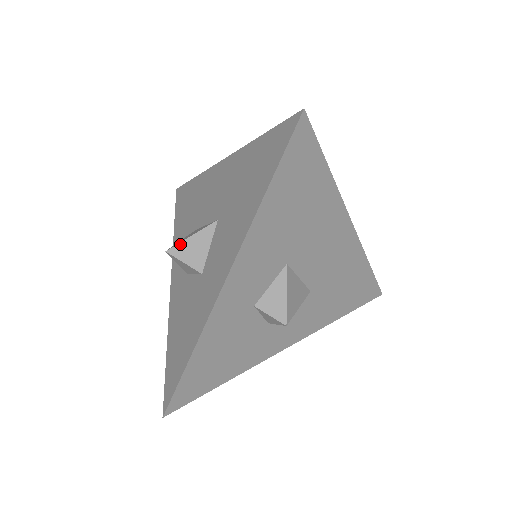
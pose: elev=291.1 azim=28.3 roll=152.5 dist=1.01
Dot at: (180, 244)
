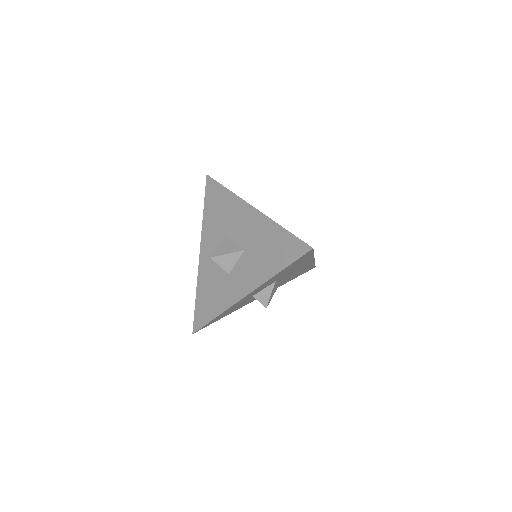
Dot at: (220, 256)
